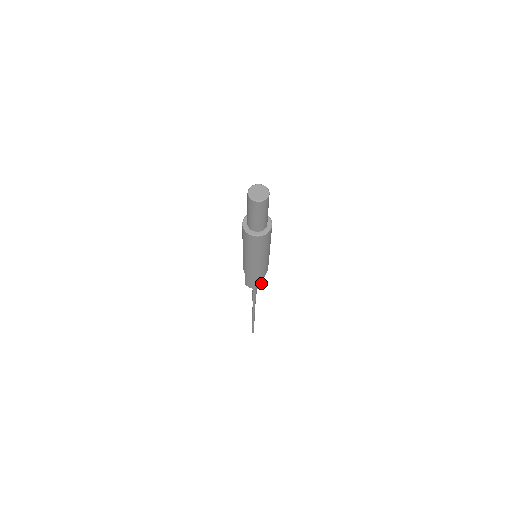
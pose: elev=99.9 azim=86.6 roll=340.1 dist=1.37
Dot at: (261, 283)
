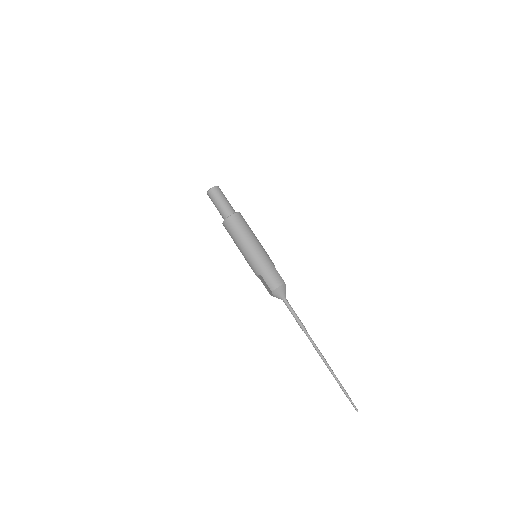
Dot at: (279, 277)
